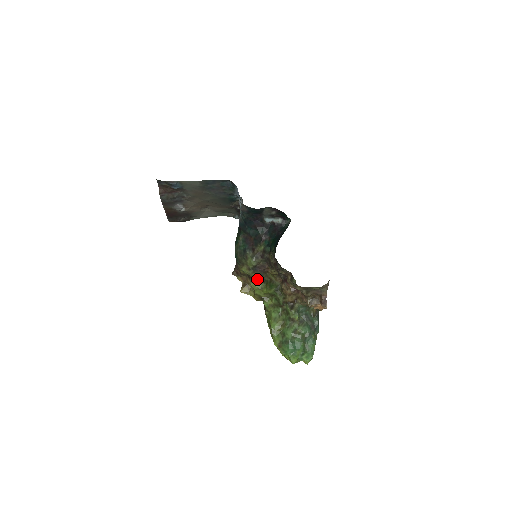
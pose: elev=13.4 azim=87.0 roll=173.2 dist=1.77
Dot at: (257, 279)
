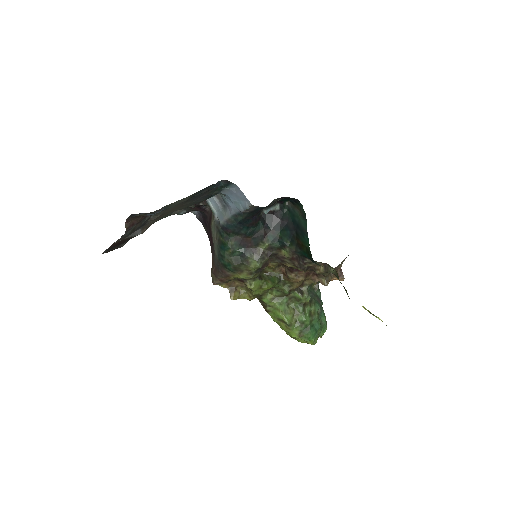
Dot at: (255, 279)
